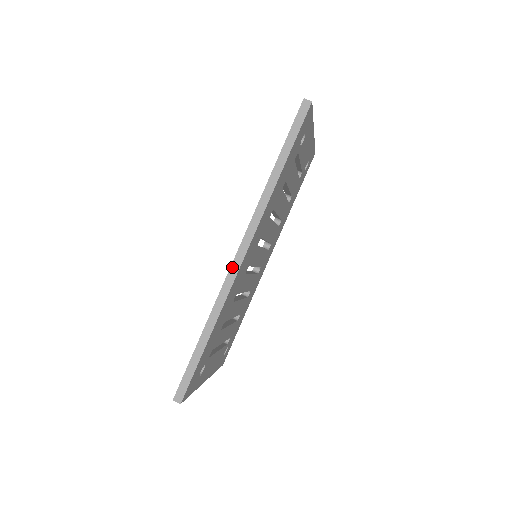
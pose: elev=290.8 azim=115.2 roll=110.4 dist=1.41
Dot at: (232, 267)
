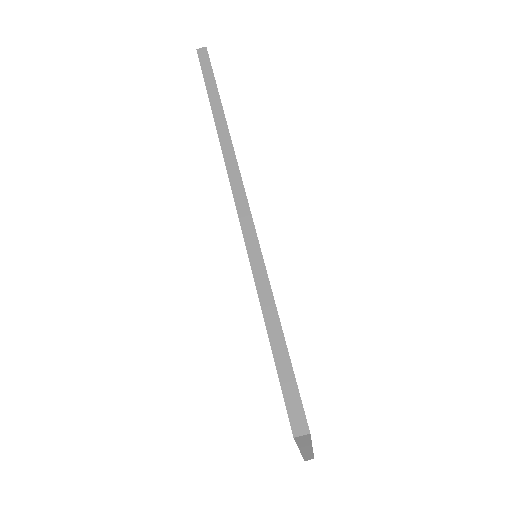
Dot at: (239, 213)
